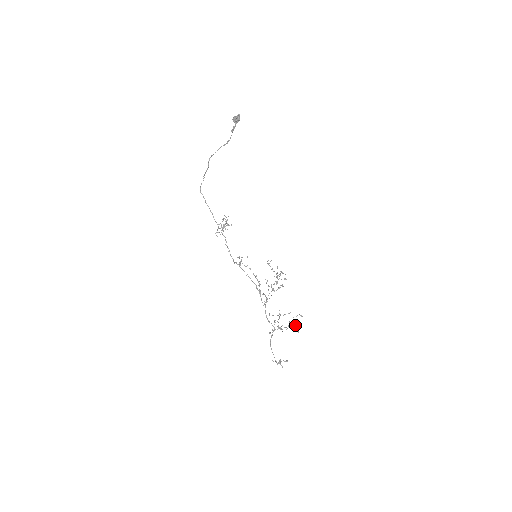
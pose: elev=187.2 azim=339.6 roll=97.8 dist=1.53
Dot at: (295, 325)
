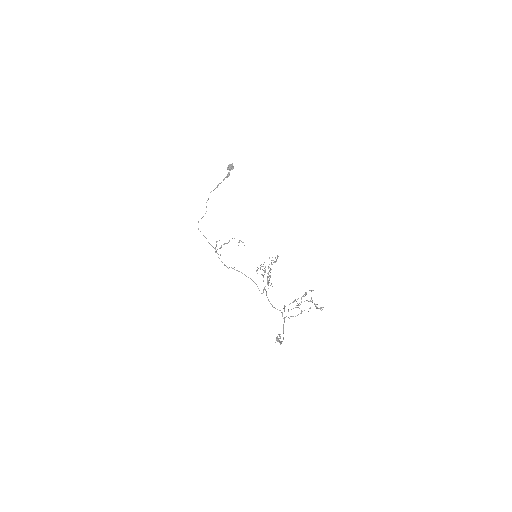
Dot at: (314, 303)
